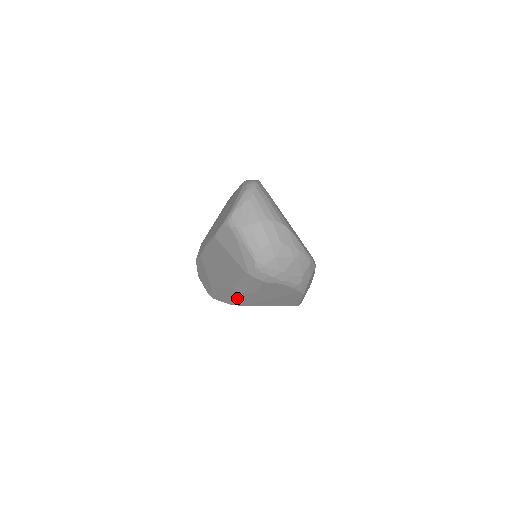
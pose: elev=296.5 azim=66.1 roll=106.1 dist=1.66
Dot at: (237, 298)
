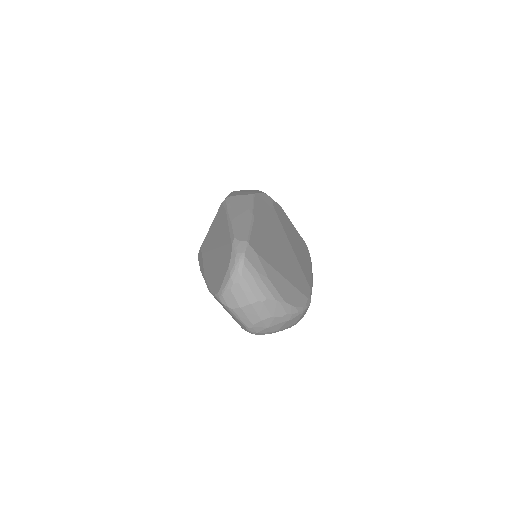
Dot at: occluded
